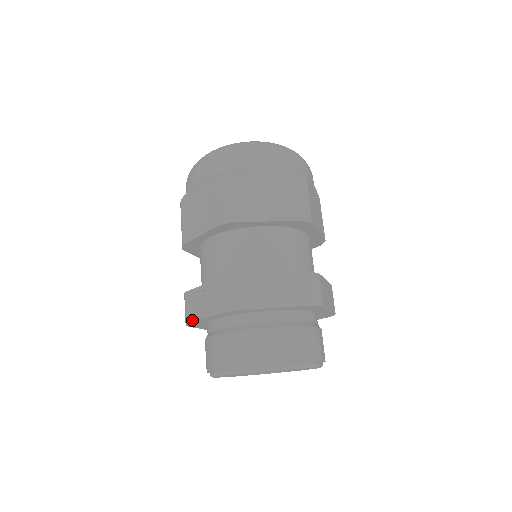
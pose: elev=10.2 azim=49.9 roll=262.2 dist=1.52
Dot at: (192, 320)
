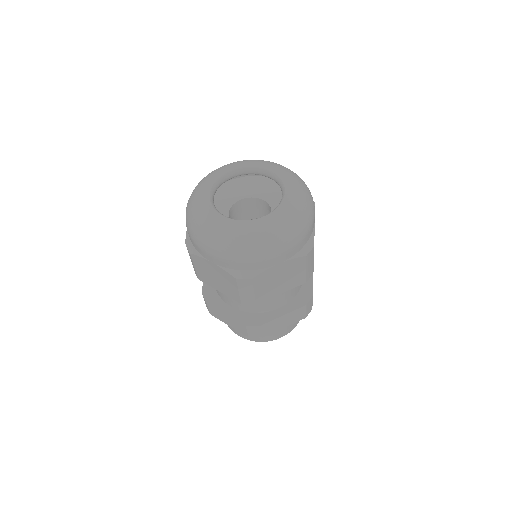
Dot at: occluded
